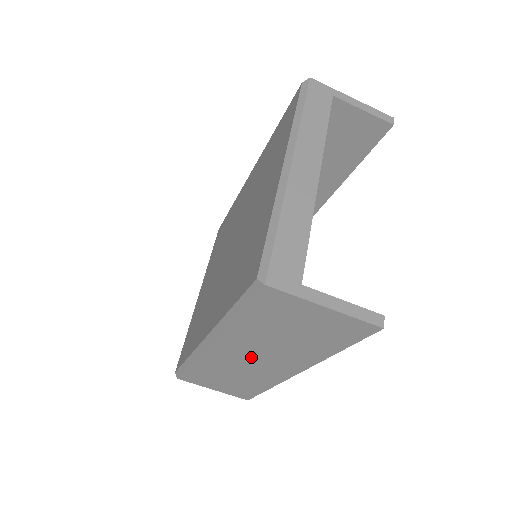
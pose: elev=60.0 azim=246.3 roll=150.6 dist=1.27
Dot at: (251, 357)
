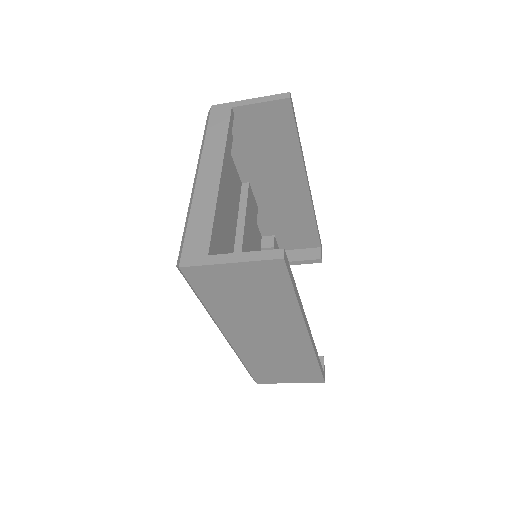
Dot at: (262, 335)
